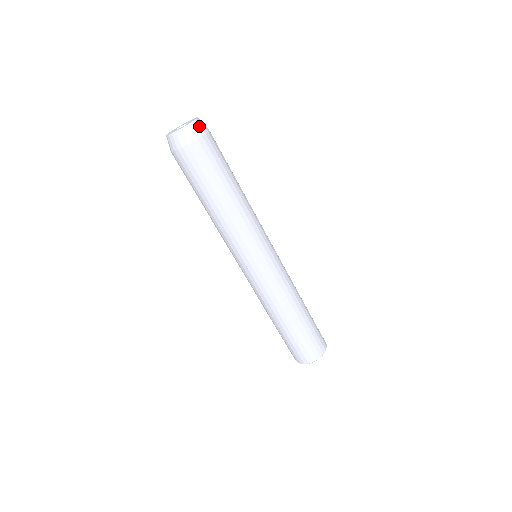
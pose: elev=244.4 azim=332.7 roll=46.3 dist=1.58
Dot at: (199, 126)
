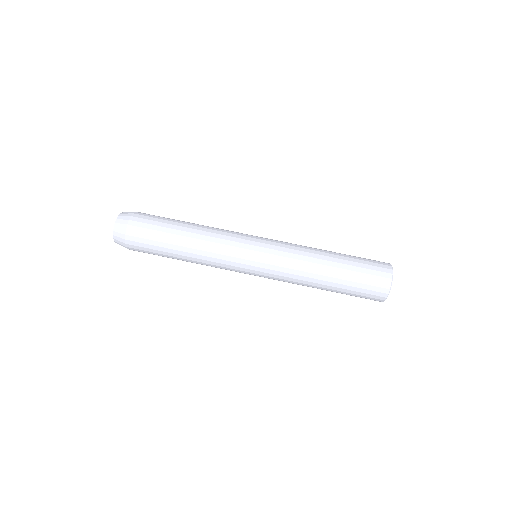
Dot at: occluded
